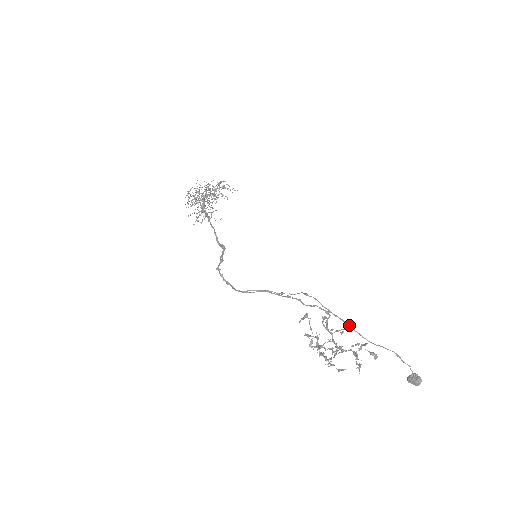
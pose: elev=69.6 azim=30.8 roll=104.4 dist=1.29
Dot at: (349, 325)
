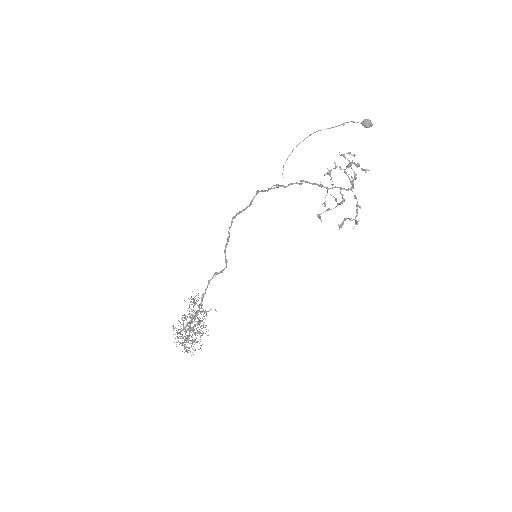
Dot at: (310, 135)
